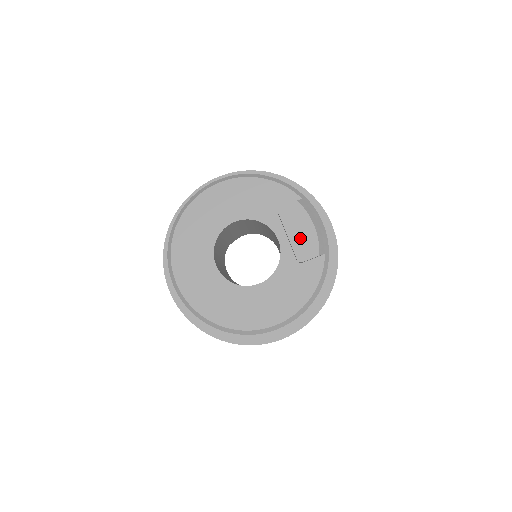
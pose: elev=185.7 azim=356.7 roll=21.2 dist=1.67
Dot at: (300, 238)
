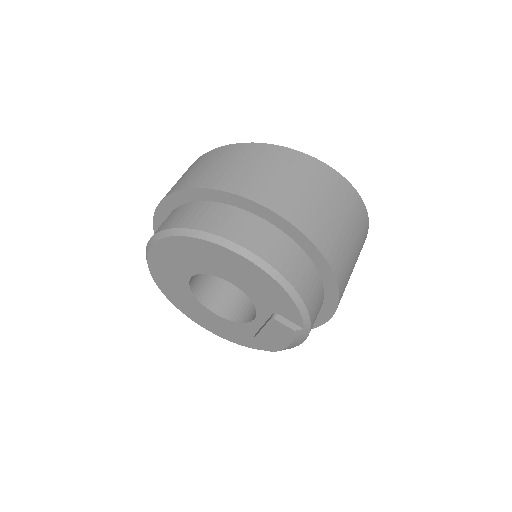
Dot at: (269, 338)
